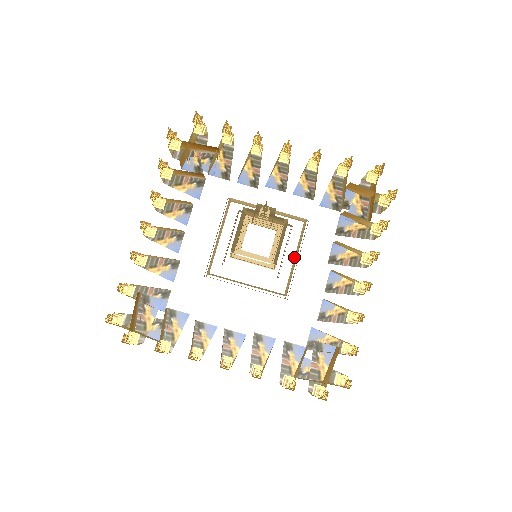
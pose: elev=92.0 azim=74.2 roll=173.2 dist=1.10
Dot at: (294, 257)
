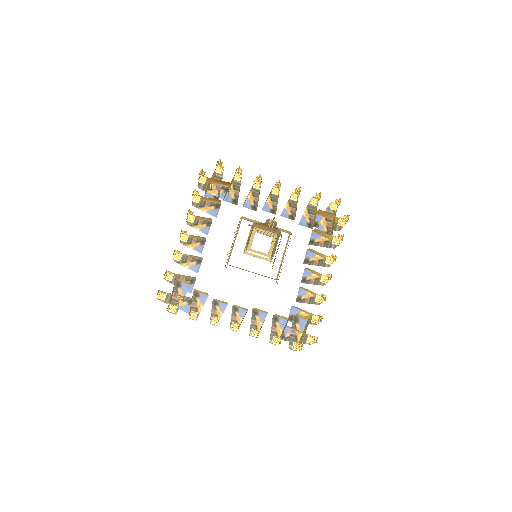
Dot at: (283, 256)
